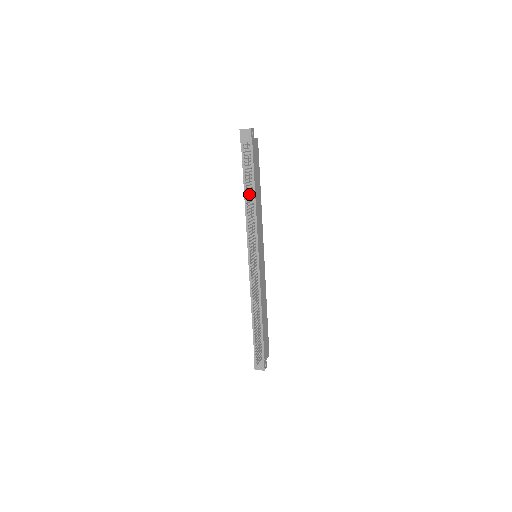
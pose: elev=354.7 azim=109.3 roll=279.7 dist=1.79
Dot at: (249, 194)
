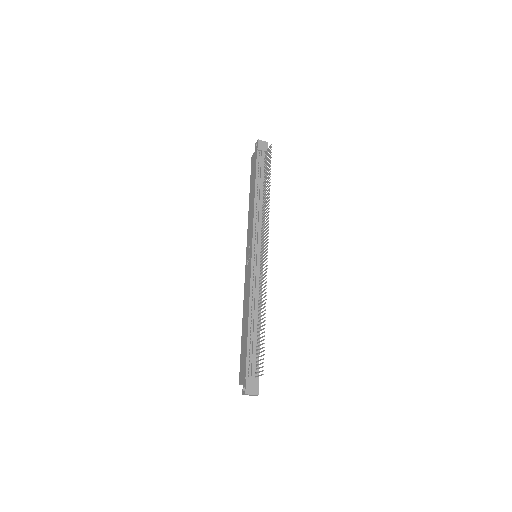
Dot at: (261, 192)
